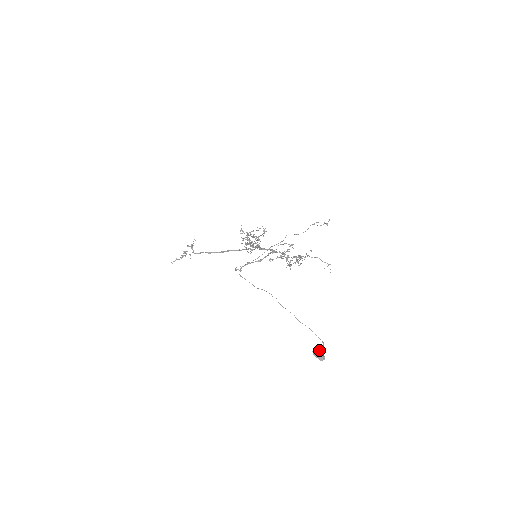
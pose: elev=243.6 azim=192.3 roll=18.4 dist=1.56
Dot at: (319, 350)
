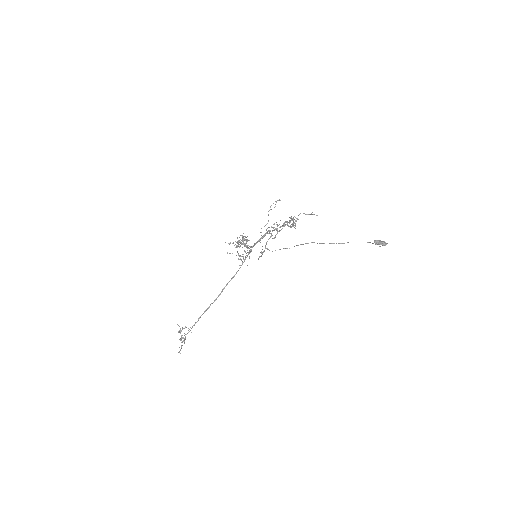
Dot at: (377, 240)
